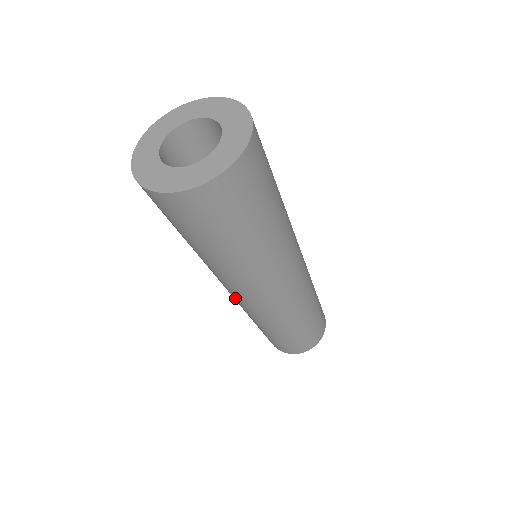
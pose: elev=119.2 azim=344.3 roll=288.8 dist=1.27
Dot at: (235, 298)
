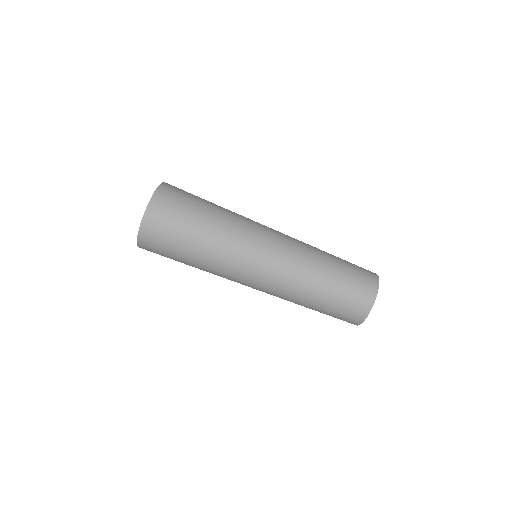
Dot at: (265, 280)
